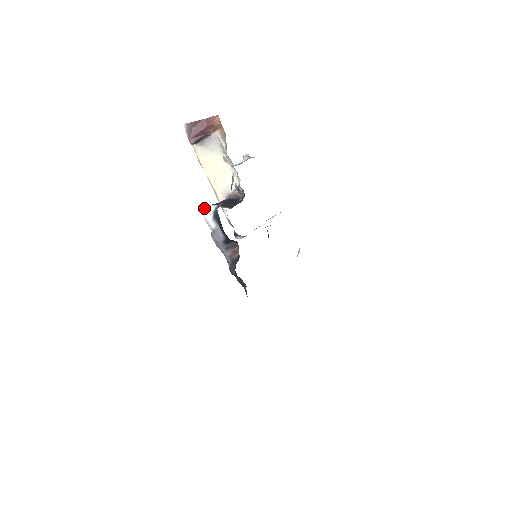
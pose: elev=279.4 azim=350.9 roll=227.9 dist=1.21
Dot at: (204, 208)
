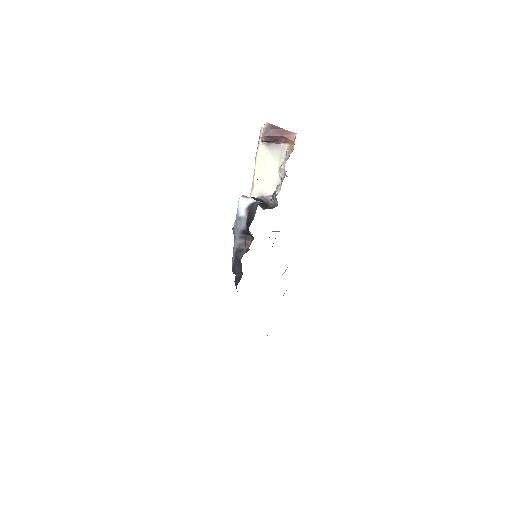
Dot at: (244, 196)
